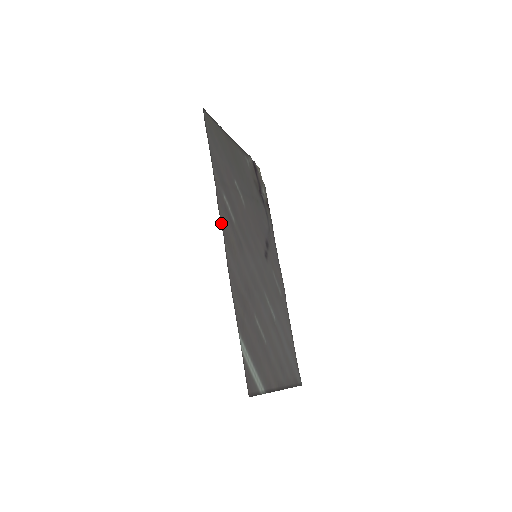
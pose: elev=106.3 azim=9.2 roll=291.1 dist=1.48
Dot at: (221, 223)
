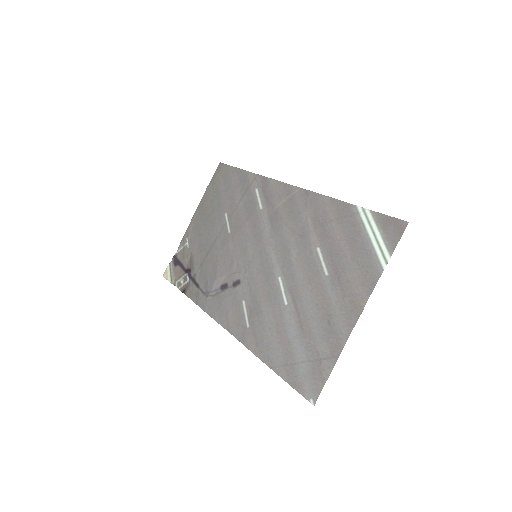
Dot at: (281, 182)
